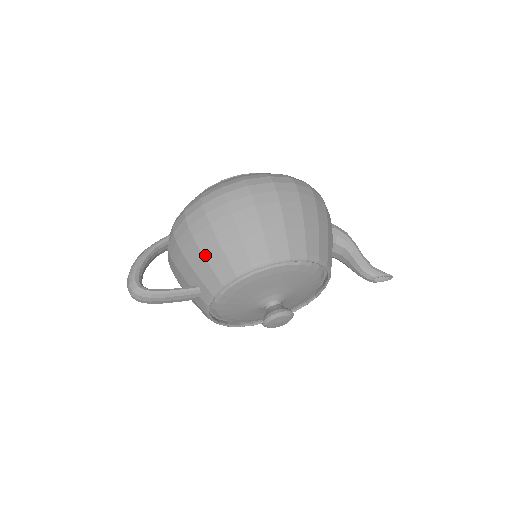
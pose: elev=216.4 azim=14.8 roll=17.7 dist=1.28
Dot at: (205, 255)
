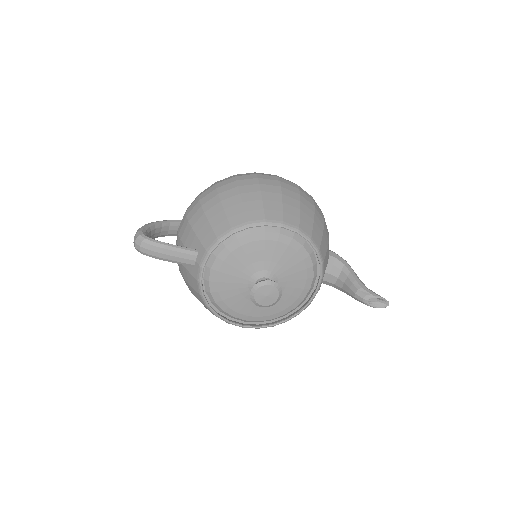
Dot at: (208, 217)
